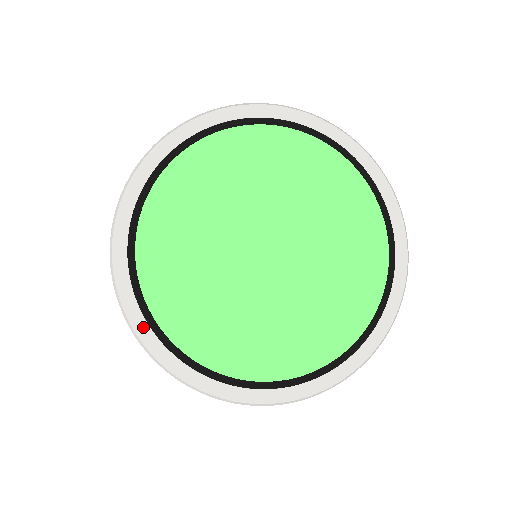
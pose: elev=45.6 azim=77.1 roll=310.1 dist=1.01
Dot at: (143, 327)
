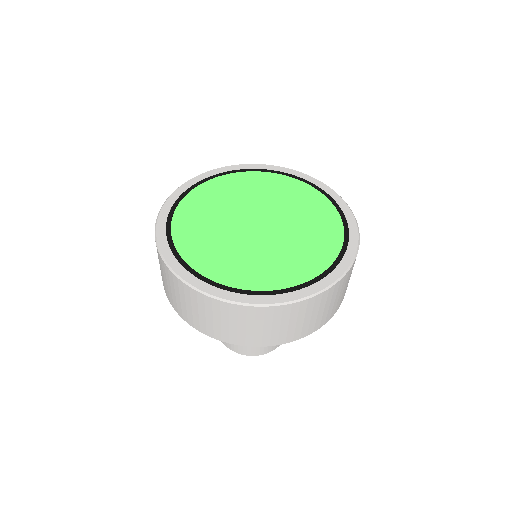
Dot at: (177, 266)
